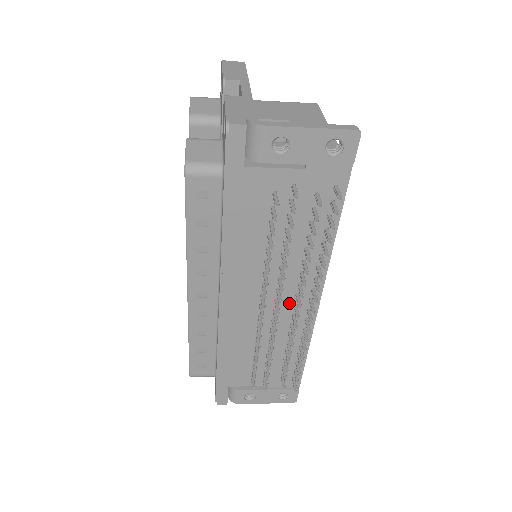
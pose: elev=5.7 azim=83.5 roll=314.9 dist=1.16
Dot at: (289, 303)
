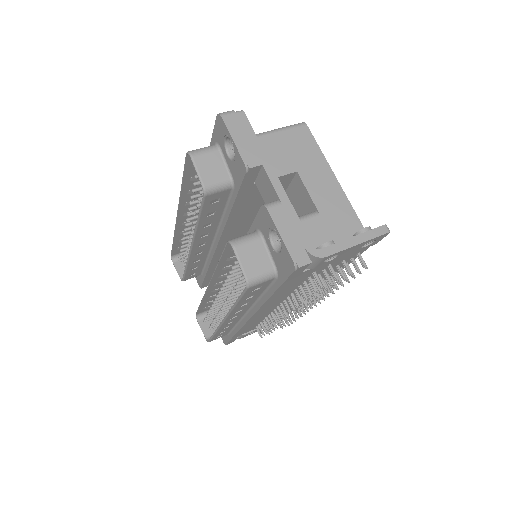
Dot at: occluded
